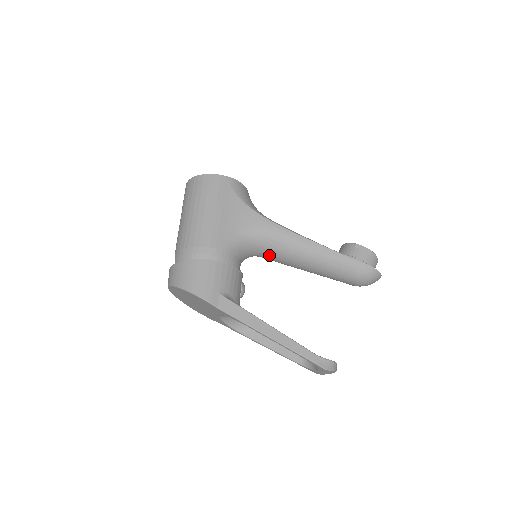
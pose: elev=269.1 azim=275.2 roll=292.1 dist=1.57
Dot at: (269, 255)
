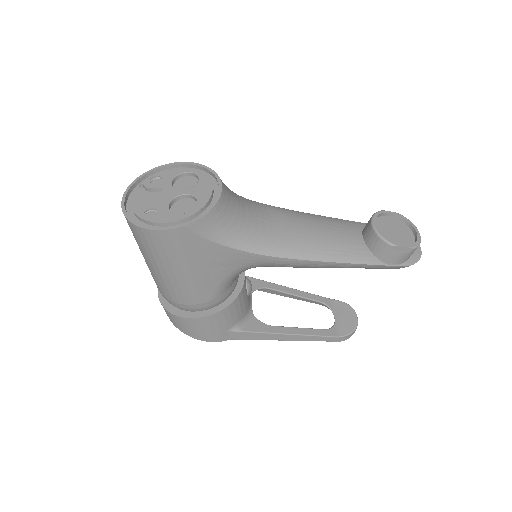
Dot at: occluded
